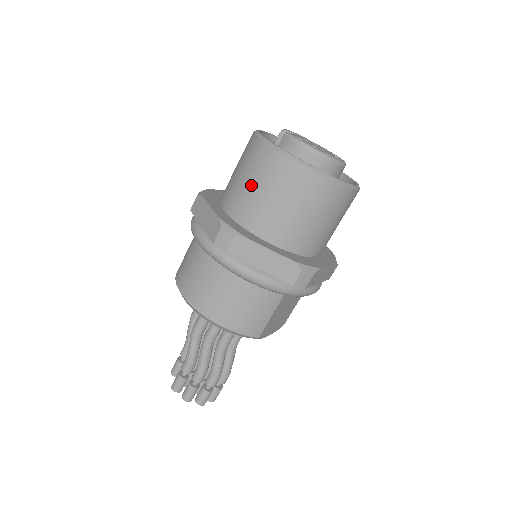
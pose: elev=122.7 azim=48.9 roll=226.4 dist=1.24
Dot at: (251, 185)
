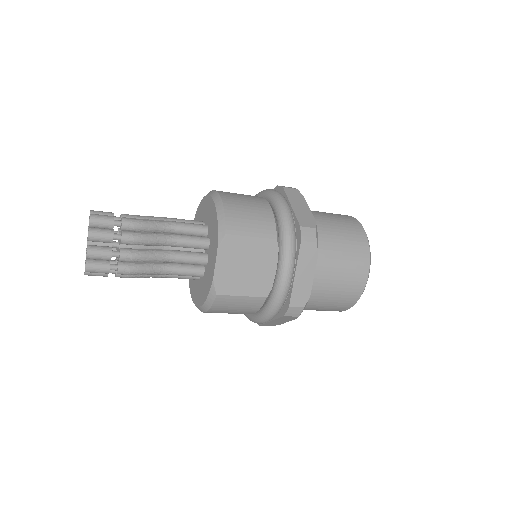
Dot at: occluded
